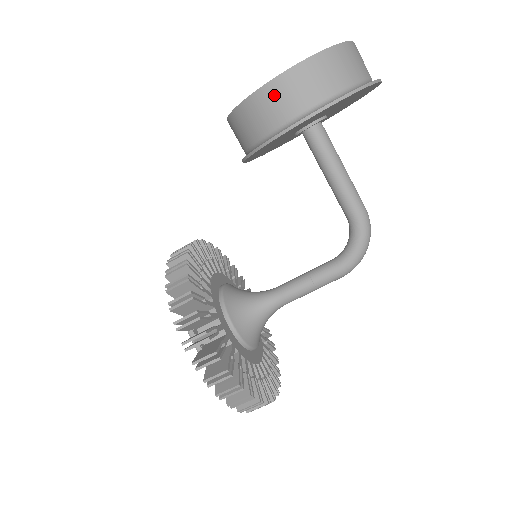
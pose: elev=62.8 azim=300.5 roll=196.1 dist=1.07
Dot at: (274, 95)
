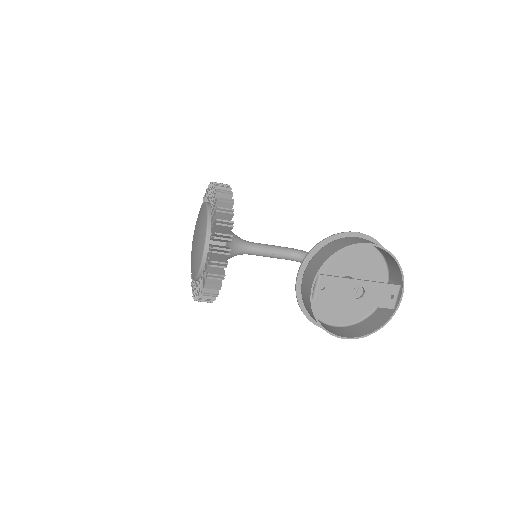
Dot at: occluded
